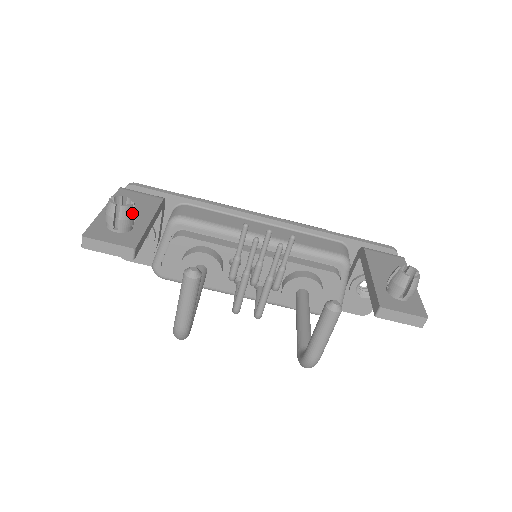
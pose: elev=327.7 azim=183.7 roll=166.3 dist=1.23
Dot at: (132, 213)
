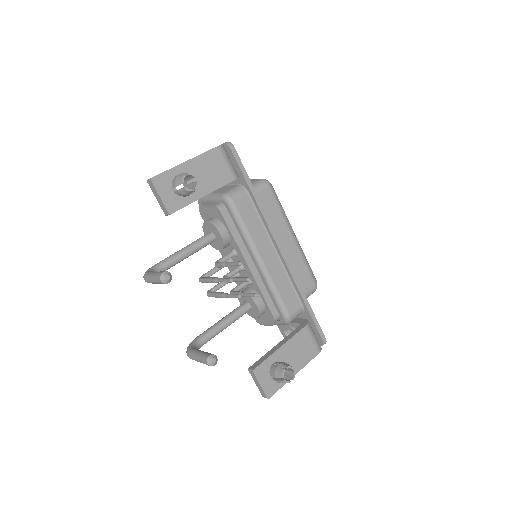
Dot at: (189, 194)
